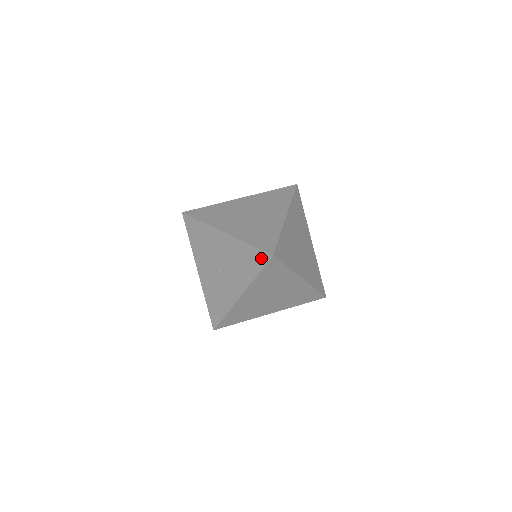
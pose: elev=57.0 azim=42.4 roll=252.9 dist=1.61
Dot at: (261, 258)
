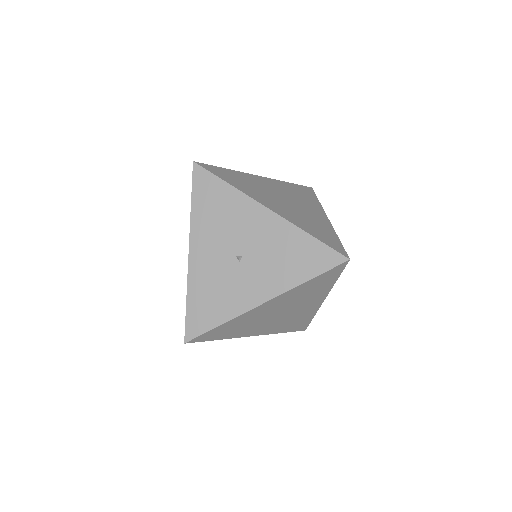
Dot at: (327, 258)
